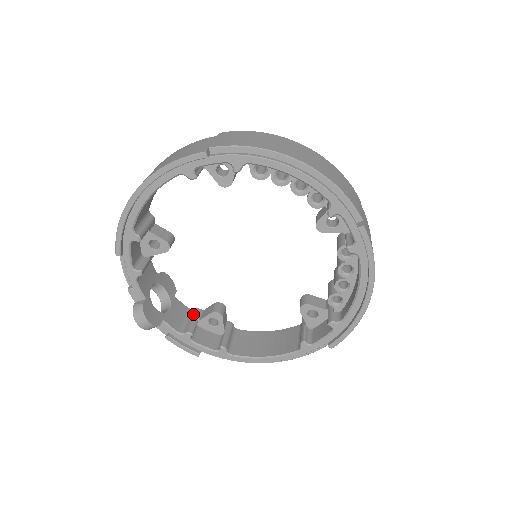
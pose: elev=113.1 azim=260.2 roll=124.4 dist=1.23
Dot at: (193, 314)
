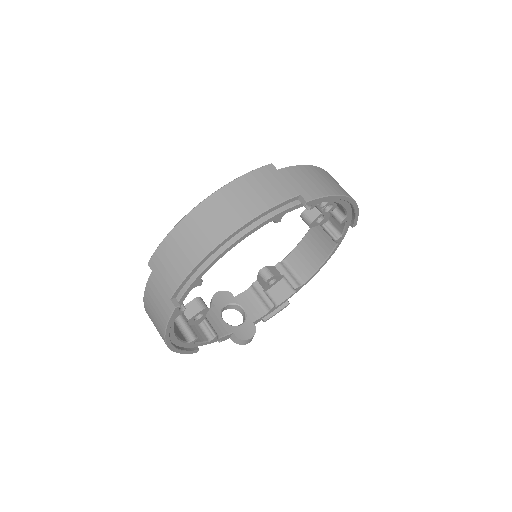
Dot at: (256, 291)
